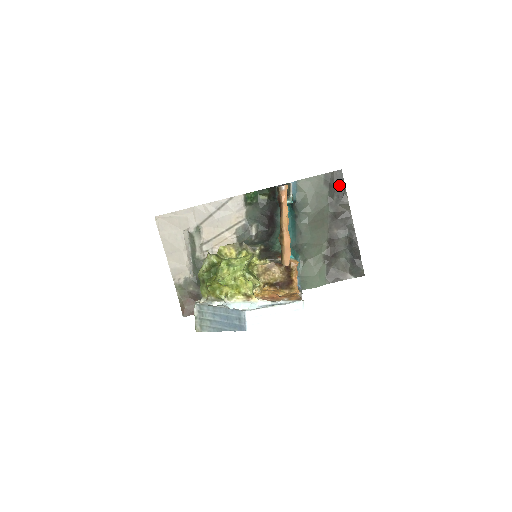
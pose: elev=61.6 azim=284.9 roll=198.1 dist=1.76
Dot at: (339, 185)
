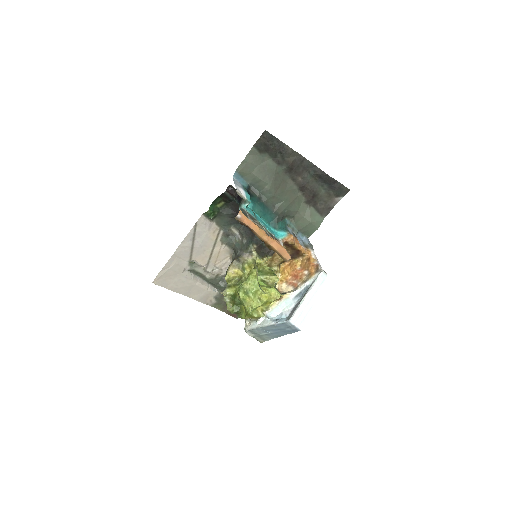
Dot at: (274, 144)
